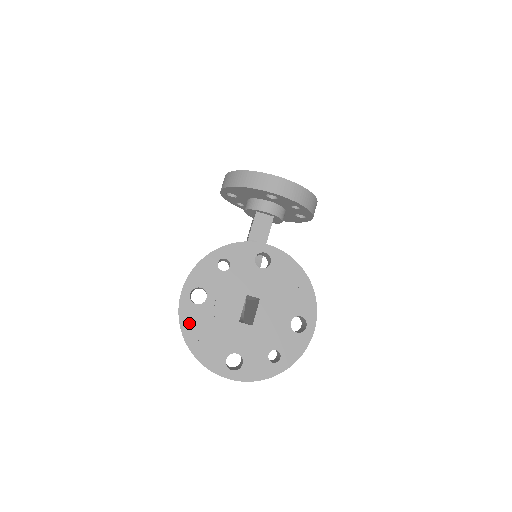
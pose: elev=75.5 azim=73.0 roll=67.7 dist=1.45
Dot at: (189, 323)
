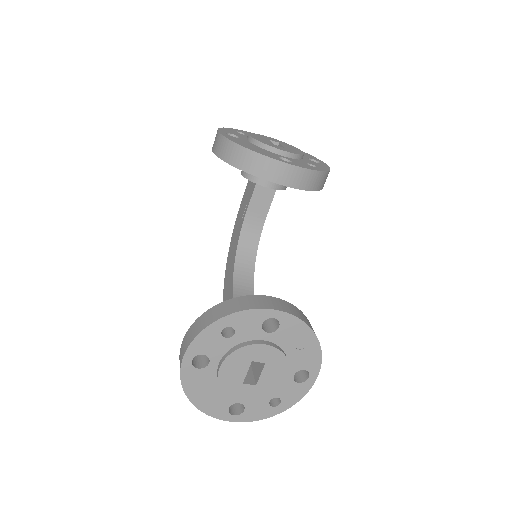
Dot at: (192, 384)
